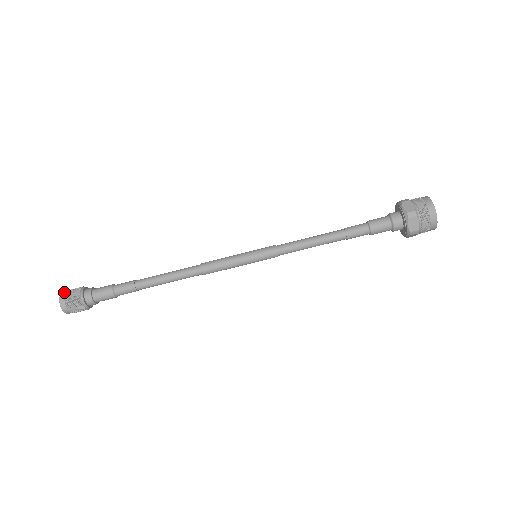
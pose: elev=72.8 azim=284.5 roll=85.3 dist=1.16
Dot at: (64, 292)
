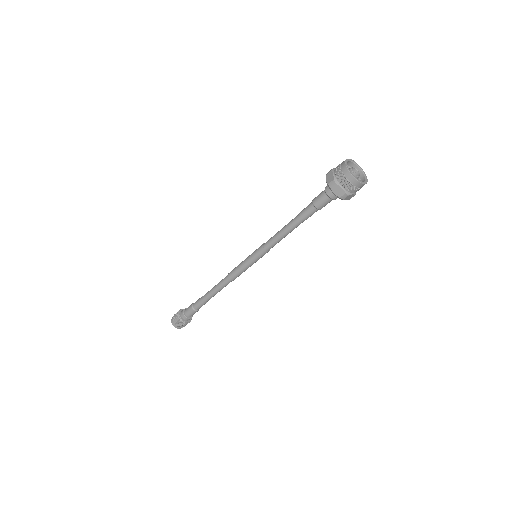
Dot at: (172, 323)
